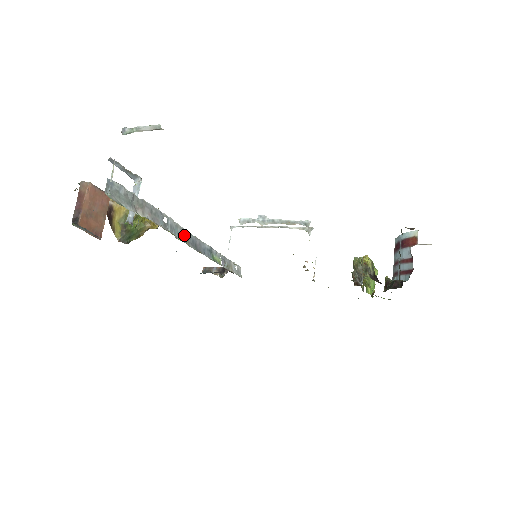
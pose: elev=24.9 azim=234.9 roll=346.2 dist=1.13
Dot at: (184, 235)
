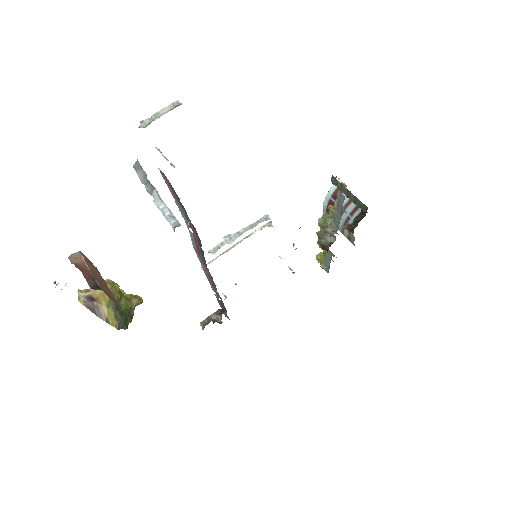
Dot at: (199, 256)
